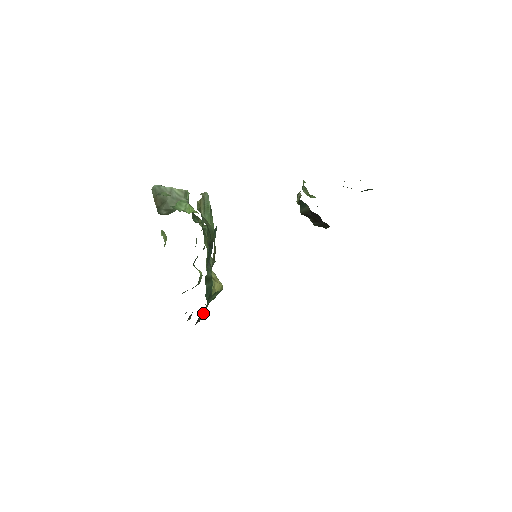
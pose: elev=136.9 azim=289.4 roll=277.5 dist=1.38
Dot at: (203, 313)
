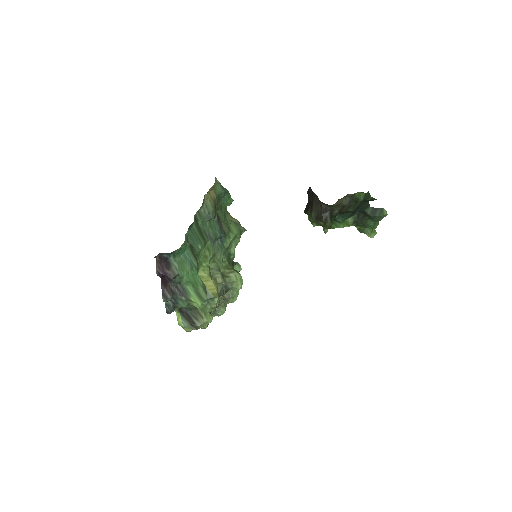
Dot at: (179, 267)
